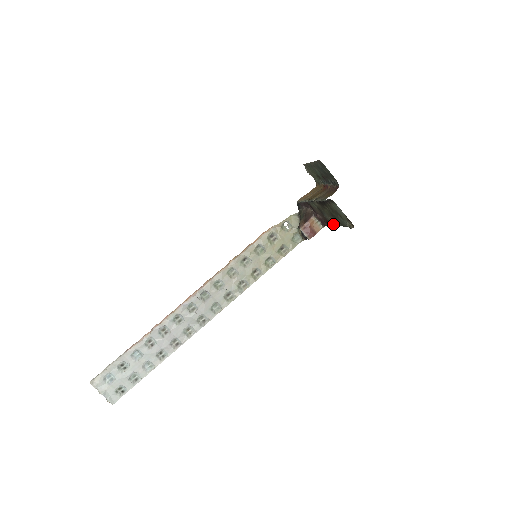
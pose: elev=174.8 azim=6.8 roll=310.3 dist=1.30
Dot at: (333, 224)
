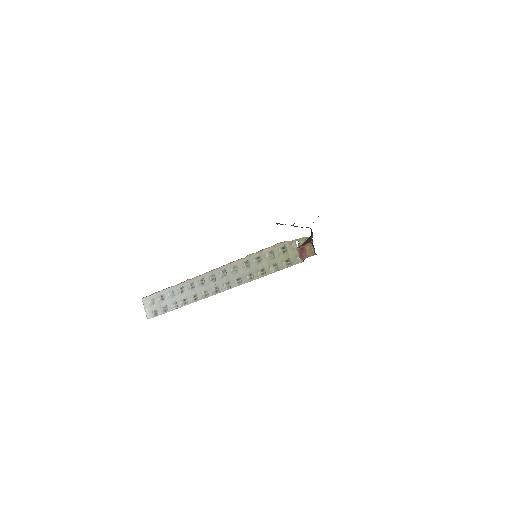
Dot at: occluded
